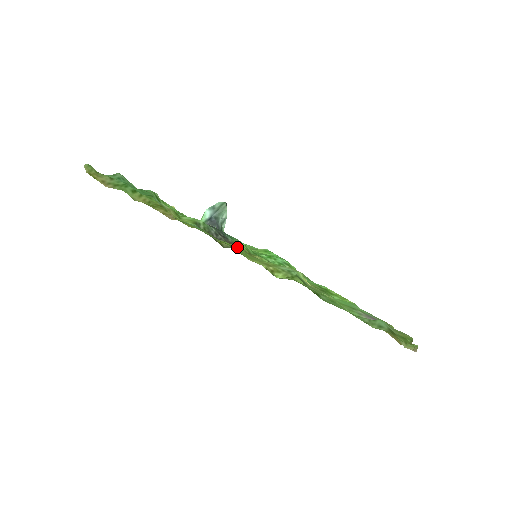
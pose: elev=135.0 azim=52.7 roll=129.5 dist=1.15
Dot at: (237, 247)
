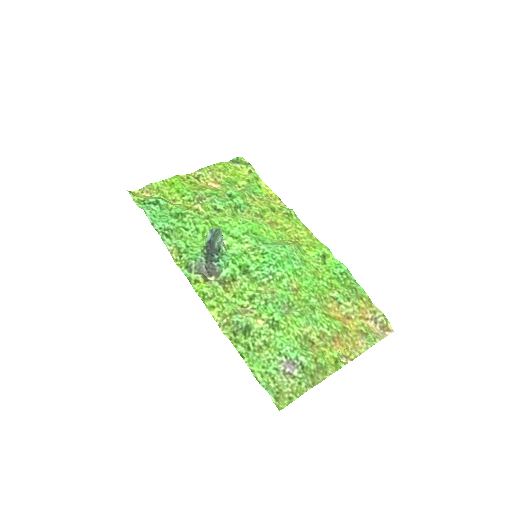
Dot at: (213, 290)
